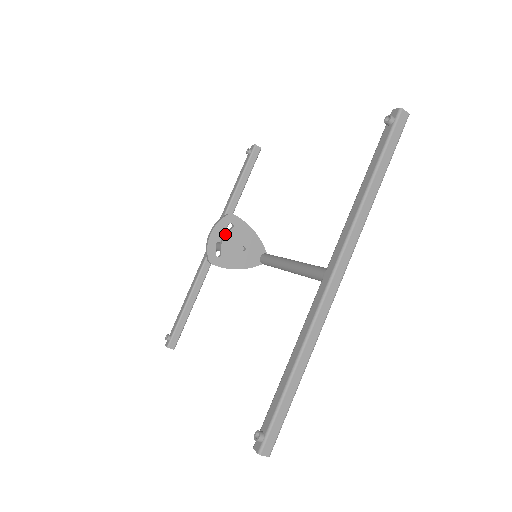
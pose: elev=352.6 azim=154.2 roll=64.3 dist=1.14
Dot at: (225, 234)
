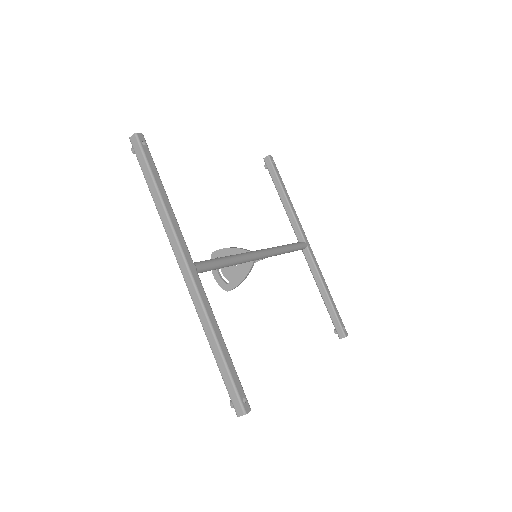
Dot at: occluded
